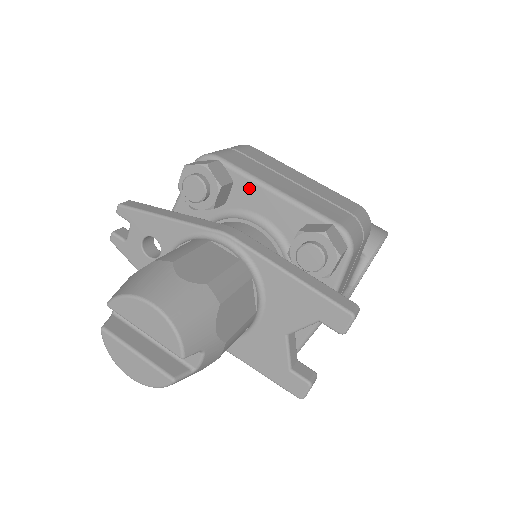
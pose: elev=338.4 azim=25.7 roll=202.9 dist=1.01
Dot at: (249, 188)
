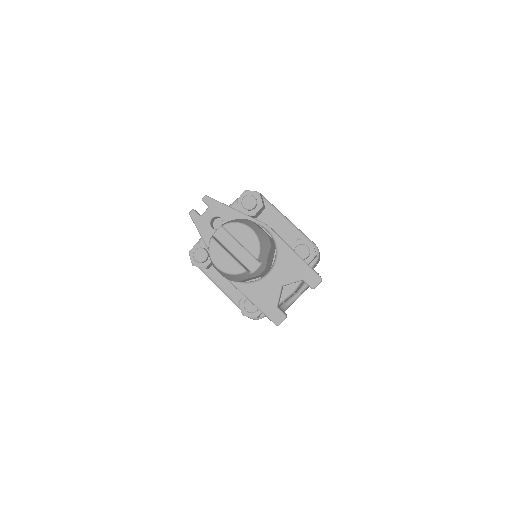
Dot at: (273, 214)
